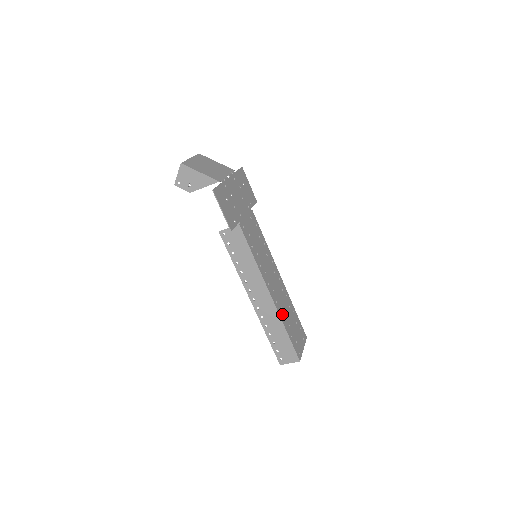
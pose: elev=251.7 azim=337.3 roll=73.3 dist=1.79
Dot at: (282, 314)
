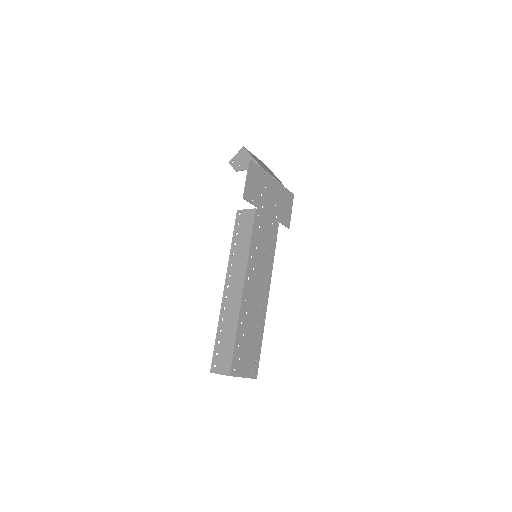
Dot at: (244, 317)
